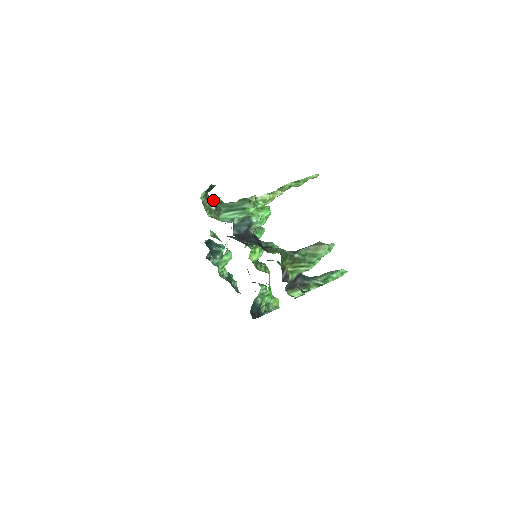
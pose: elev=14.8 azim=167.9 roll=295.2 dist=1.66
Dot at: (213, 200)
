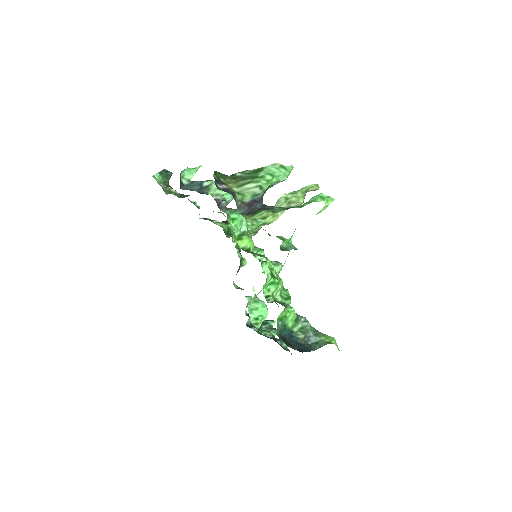
Dot at: occluded
